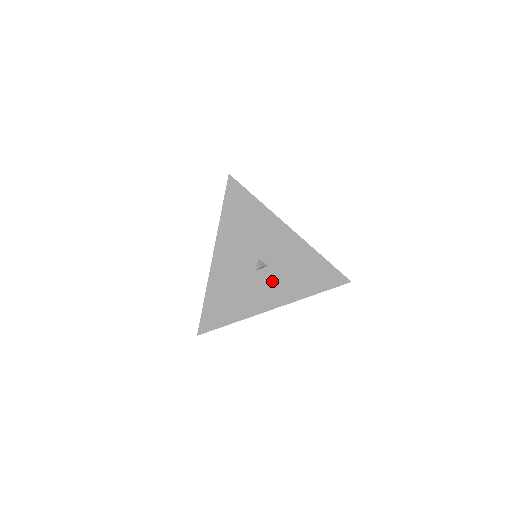
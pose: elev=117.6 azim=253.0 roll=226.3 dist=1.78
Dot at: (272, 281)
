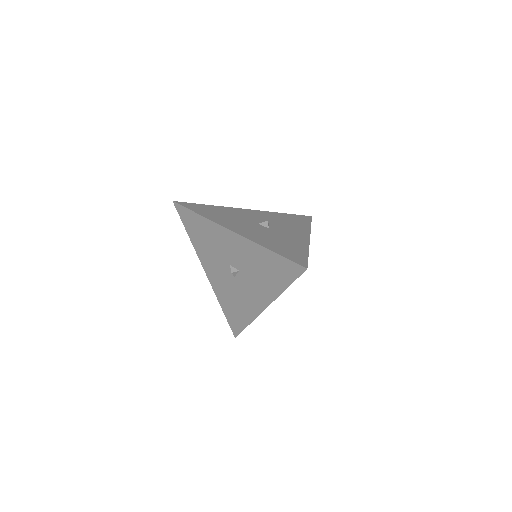
Dot at: (258, 230)
